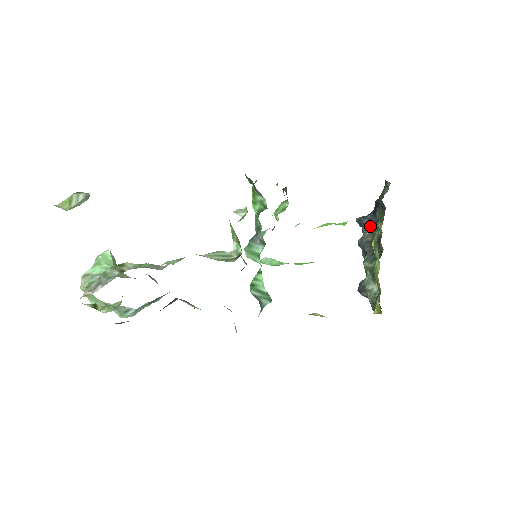
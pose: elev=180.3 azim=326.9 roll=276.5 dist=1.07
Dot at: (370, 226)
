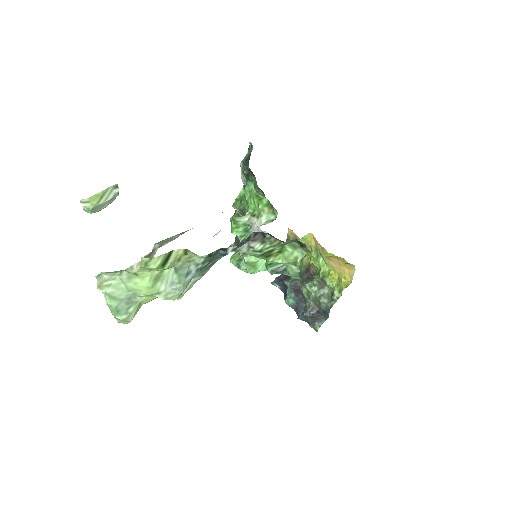
Dot at: (287, 278)
